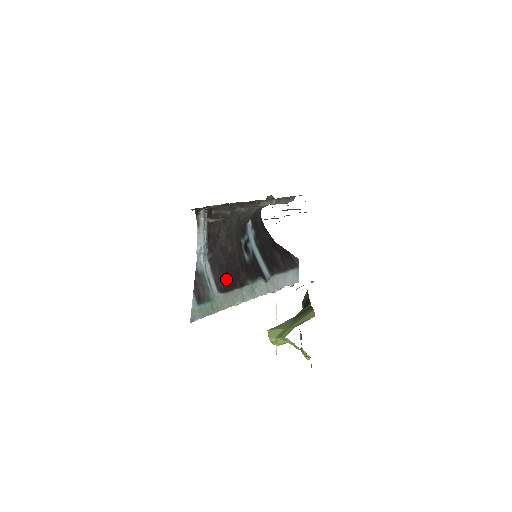
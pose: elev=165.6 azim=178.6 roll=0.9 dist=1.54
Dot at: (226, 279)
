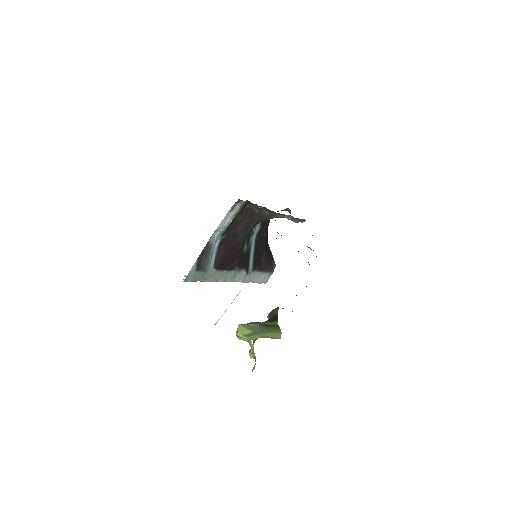
Dot at: (224, 260)
